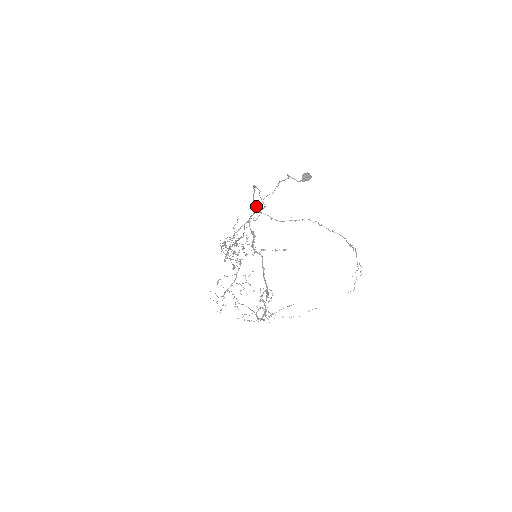
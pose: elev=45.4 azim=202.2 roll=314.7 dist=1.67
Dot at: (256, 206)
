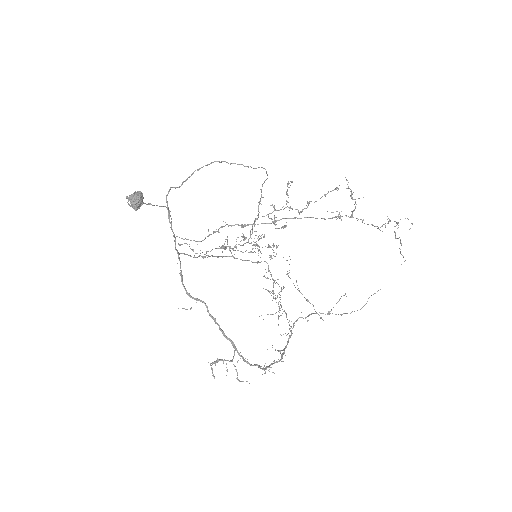
Dot at: (171, 229)
